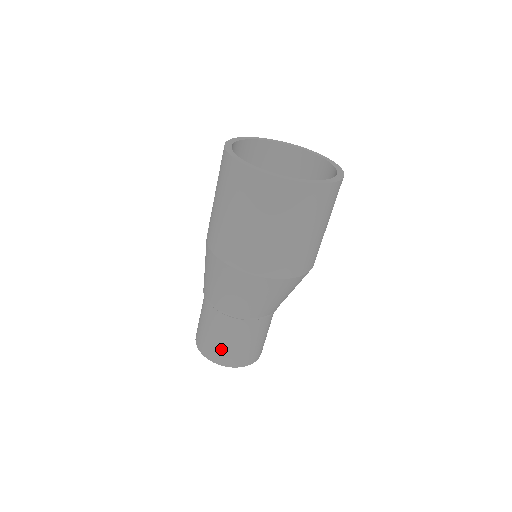
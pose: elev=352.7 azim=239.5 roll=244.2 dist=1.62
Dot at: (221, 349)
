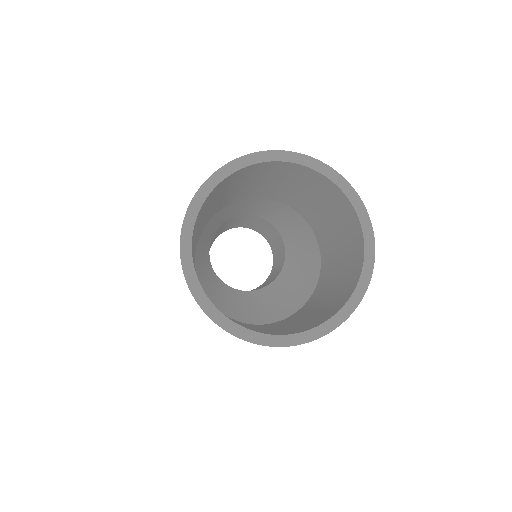
Dot at: occluded
